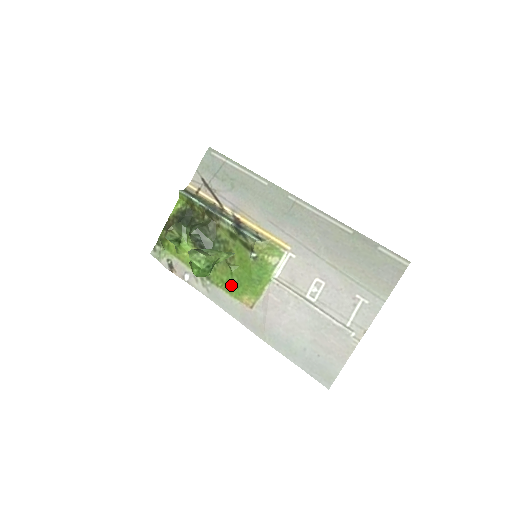
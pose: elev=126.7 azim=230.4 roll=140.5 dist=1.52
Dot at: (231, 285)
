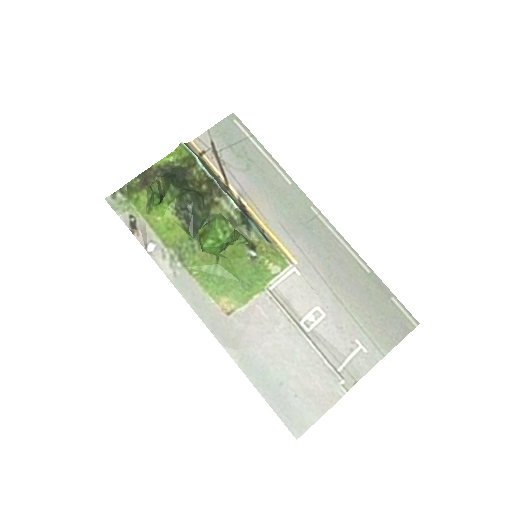
Dot at: (210, 278)
